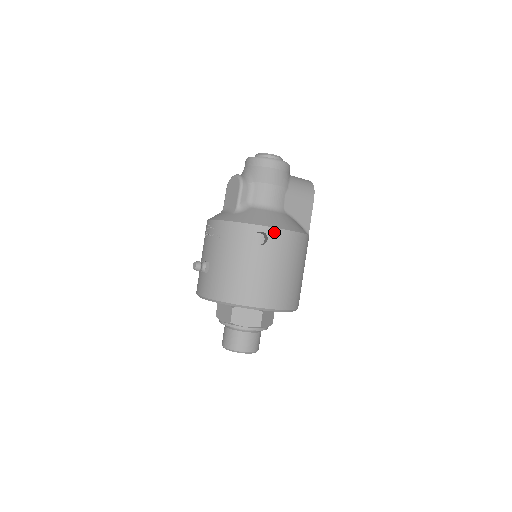
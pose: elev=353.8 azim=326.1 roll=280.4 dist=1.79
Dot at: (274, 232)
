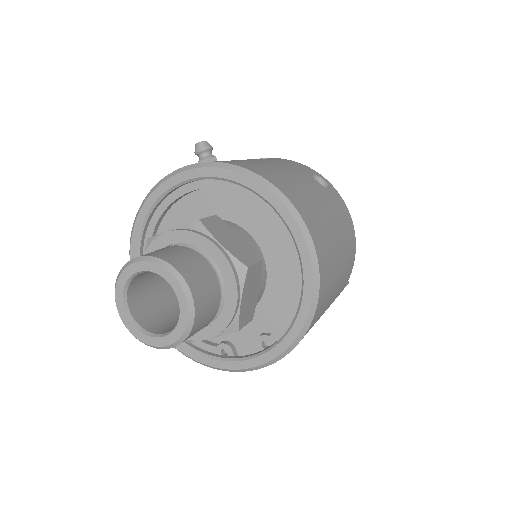
Dot at: (337, 194)
